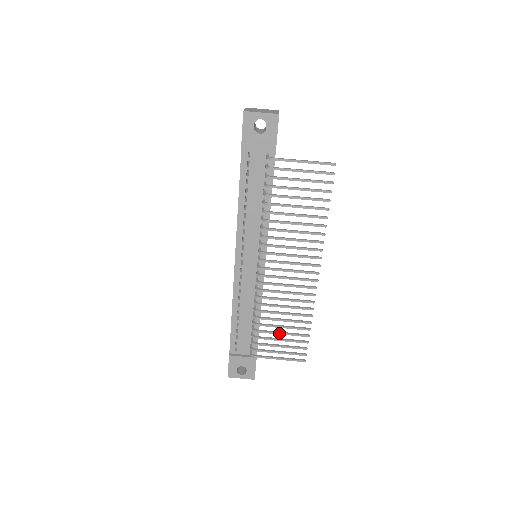
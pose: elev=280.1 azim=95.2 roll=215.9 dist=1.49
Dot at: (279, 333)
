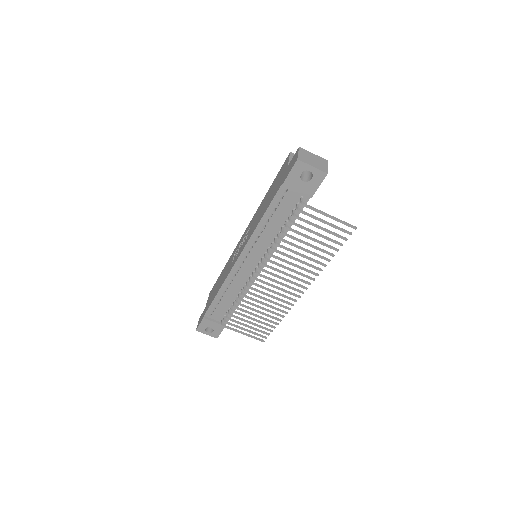
Dot at: (252, 319)
